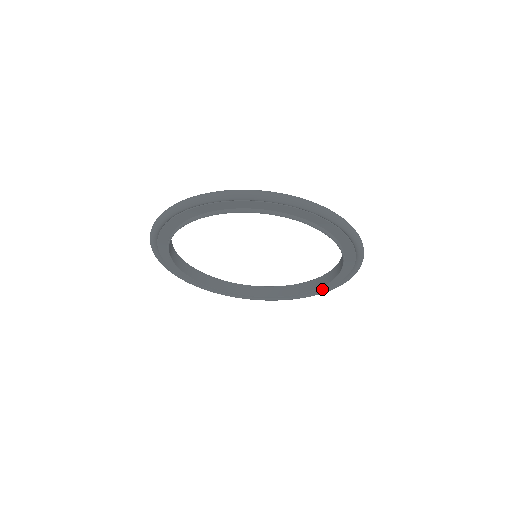
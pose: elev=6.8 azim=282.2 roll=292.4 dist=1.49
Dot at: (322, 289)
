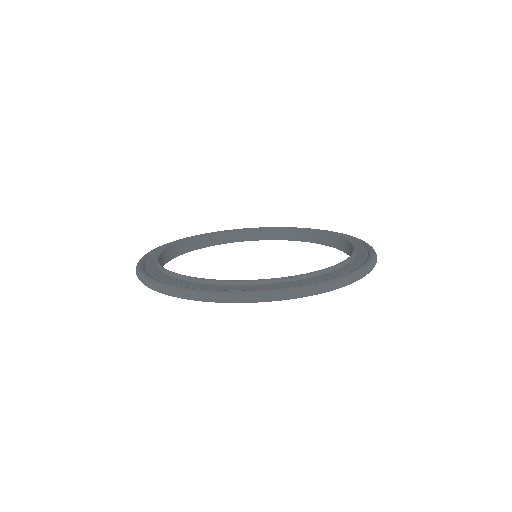
Dot at: occluded
